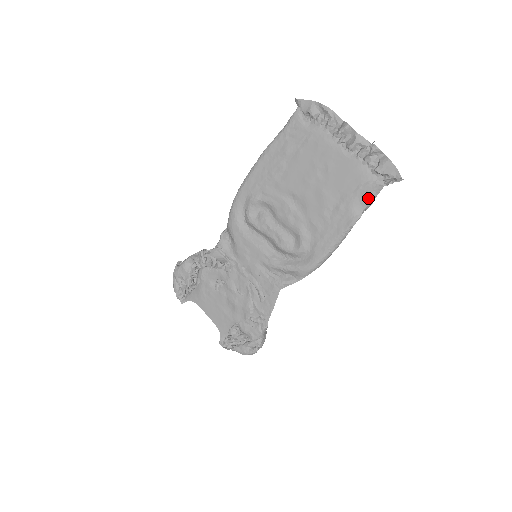
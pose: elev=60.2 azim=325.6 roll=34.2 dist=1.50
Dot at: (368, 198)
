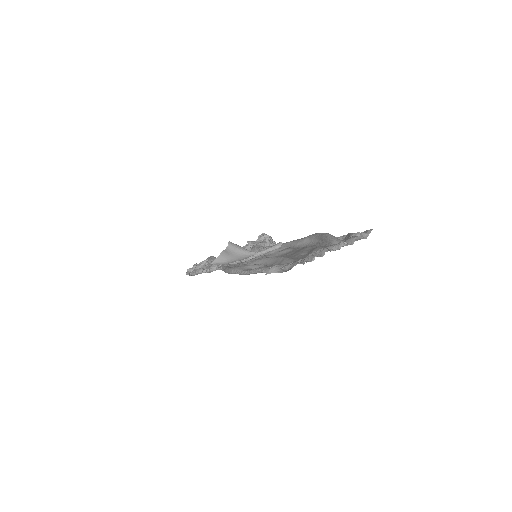
Dot at: occluded
